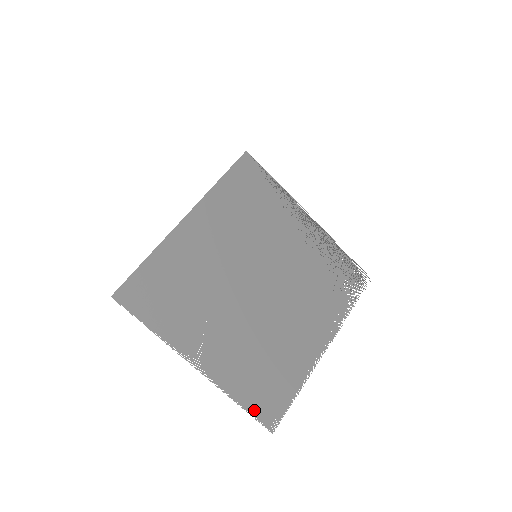
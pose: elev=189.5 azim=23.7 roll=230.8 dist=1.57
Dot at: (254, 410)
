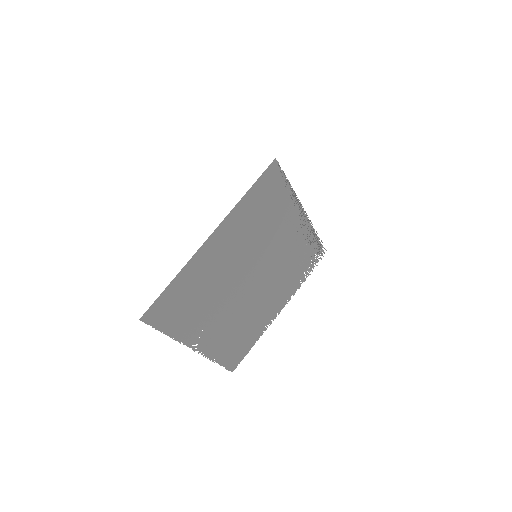
Dot at: (225, 363)
